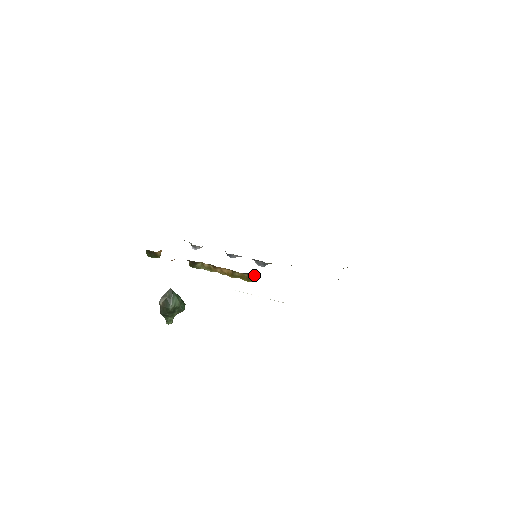
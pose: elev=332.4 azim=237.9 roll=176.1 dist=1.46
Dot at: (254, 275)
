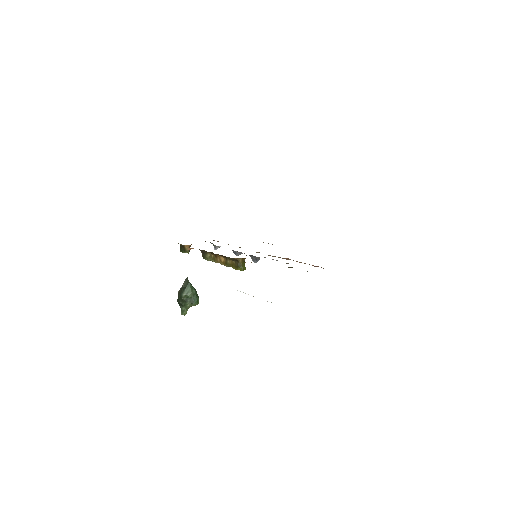
Dot at: (240, 262)
